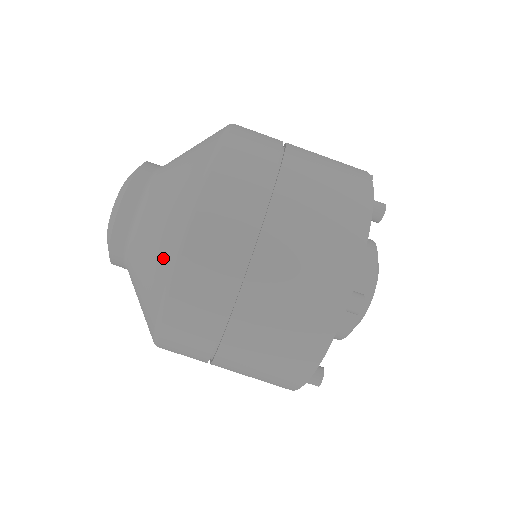
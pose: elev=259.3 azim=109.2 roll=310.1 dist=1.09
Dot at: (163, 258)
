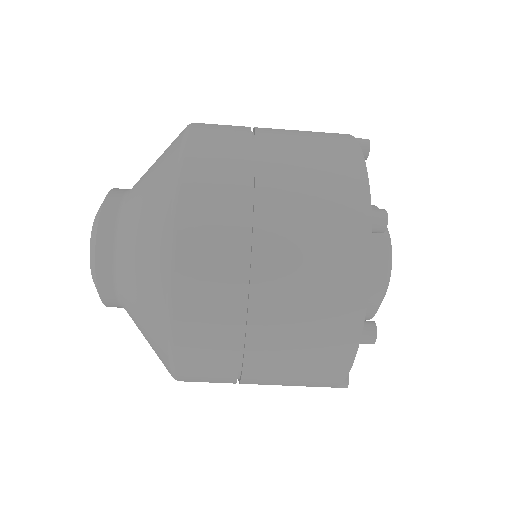
Dot at: (157, 335)
